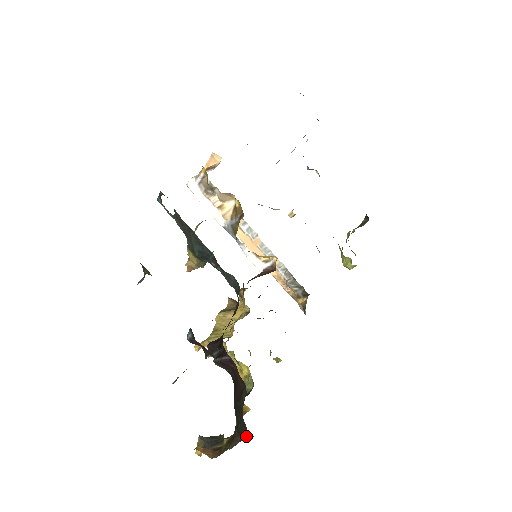
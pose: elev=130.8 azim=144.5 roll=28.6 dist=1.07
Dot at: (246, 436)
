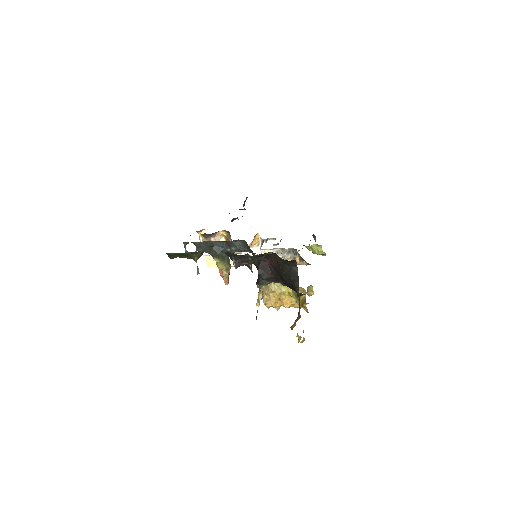
Dot at: (296, 274)
